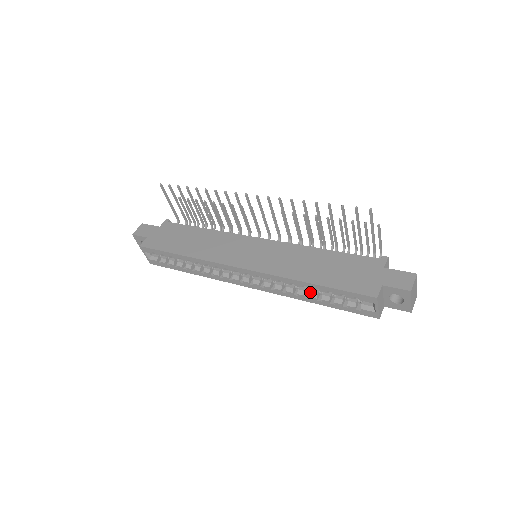
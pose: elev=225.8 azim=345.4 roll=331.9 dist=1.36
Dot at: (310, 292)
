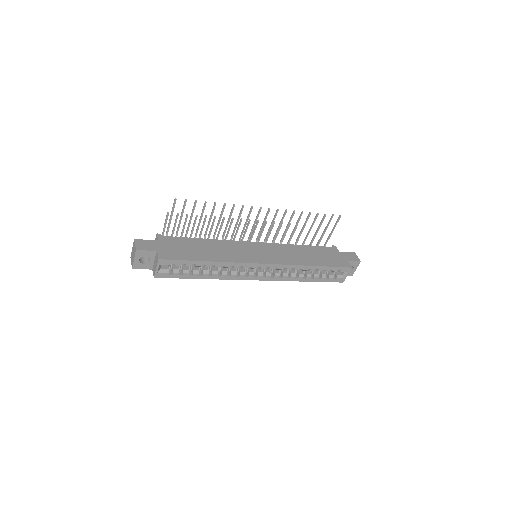
Dot at: (307, 274)
